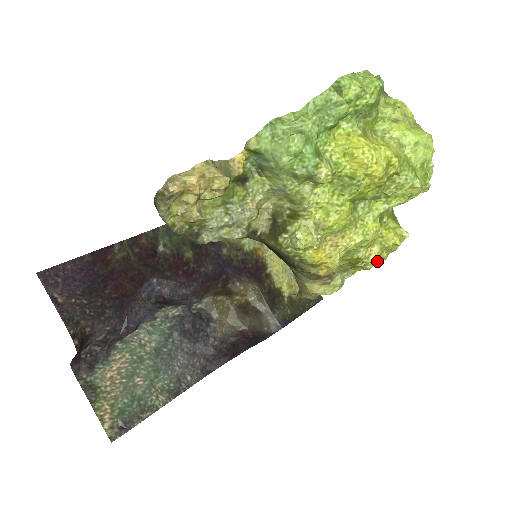
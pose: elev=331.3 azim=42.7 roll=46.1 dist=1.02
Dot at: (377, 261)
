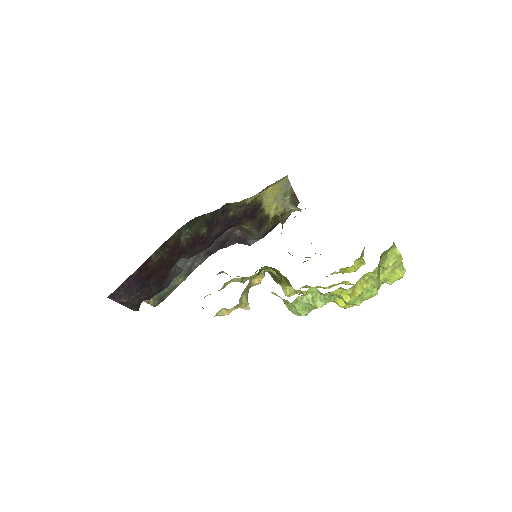
Dot at: occluded
